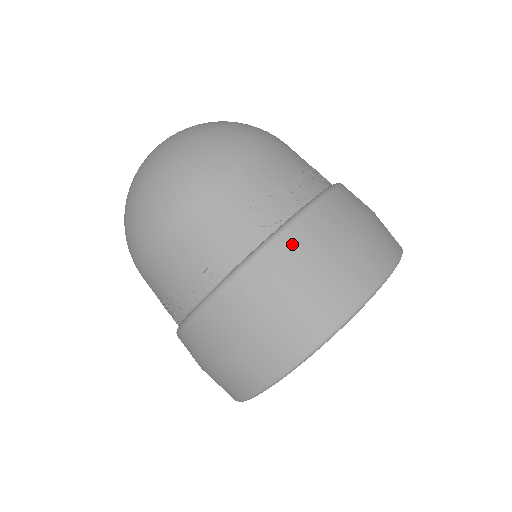
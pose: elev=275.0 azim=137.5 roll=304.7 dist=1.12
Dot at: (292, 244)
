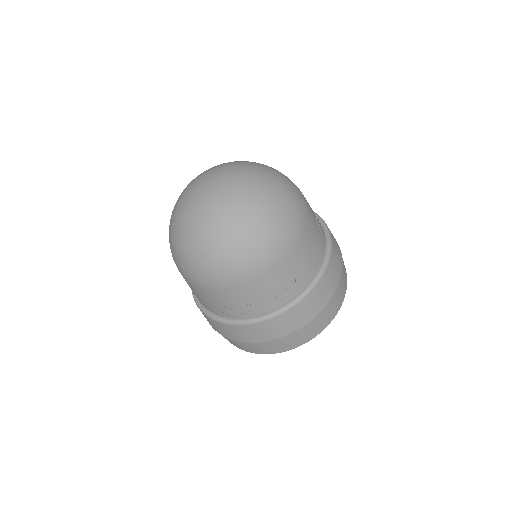
Dot at: (226, 329)
